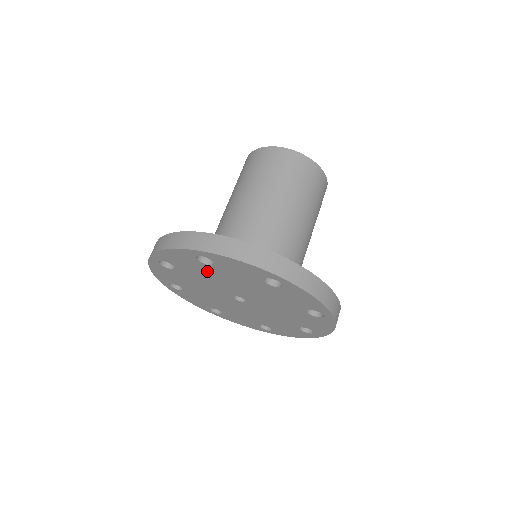
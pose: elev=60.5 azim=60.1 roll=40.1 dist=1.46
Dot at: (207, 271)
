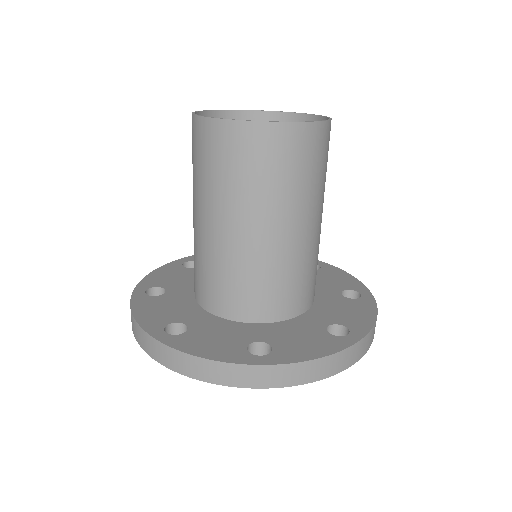
Dot at: occluded
